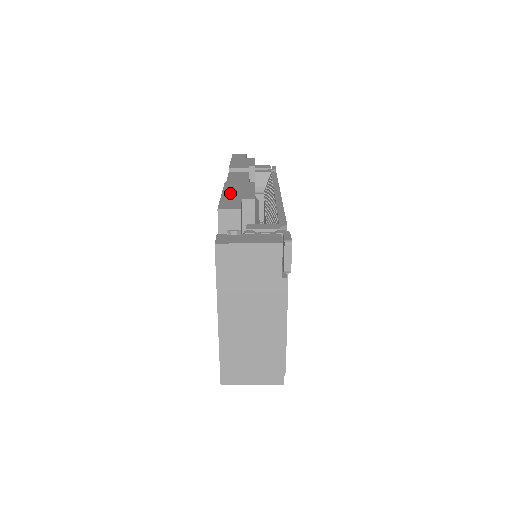
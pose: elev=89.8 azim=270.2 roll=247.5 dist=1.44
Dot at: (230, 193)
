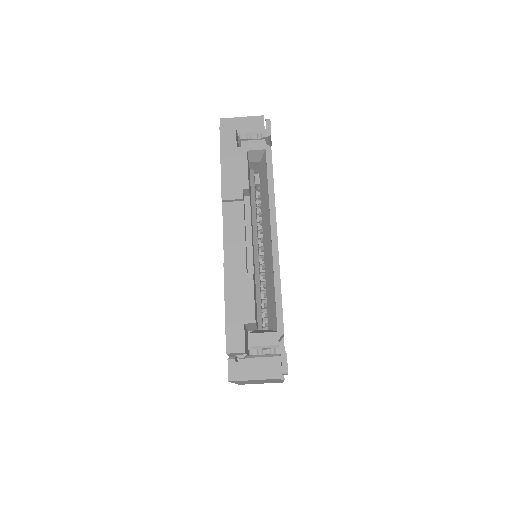
Dot at: (232, 304)
